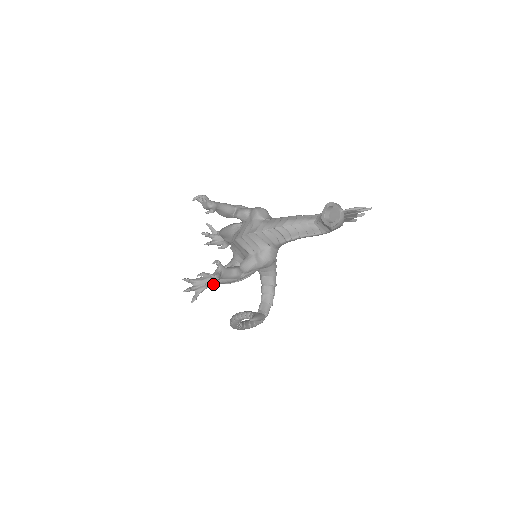
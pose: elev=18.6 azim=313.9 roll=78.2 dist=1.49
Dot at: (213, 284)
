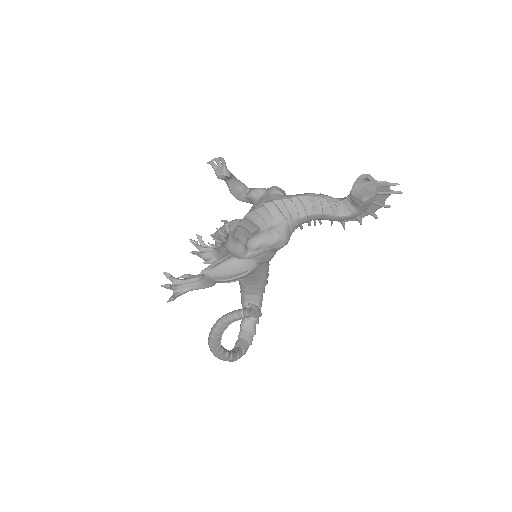
Dot at: (217, 247)
